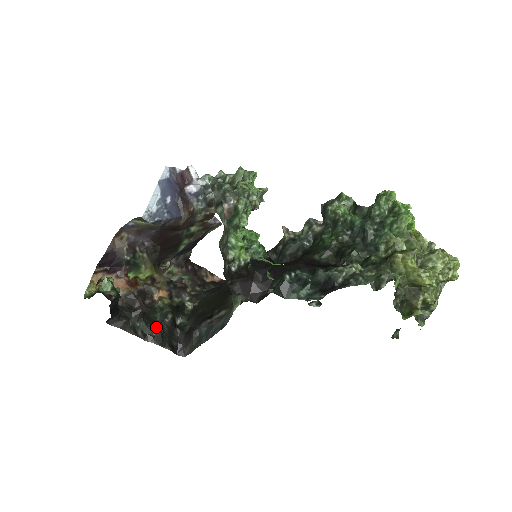
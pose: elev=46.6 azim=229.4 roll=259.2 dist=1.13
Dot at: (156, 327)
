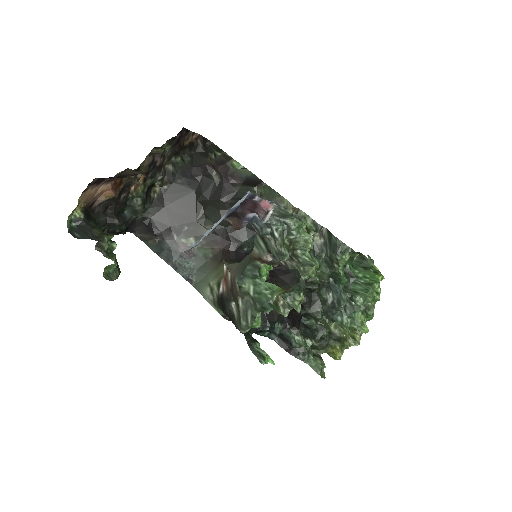
Dot at: (122, 225)
